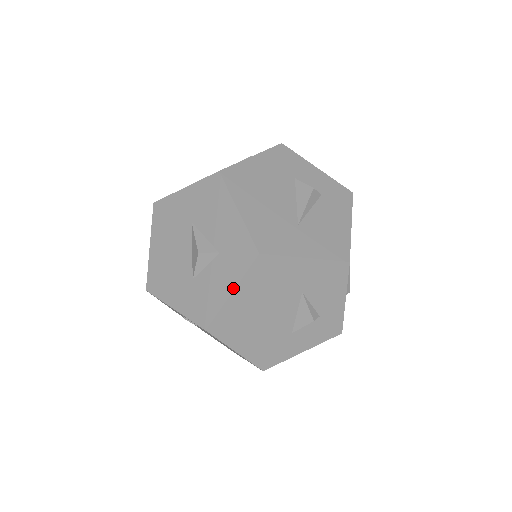
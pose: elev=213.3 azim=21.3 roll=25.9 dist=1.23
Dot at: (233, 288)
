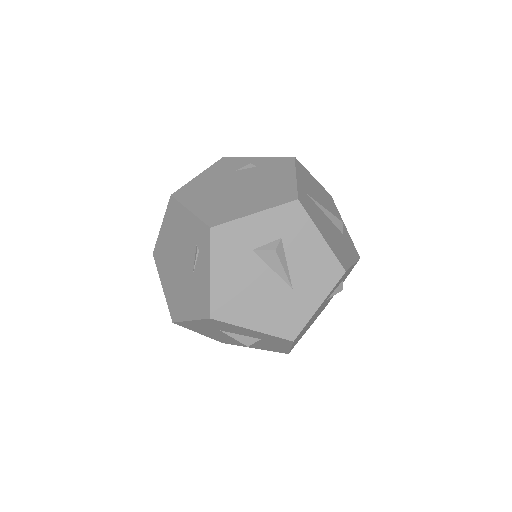
Dot at: (289, 348)
